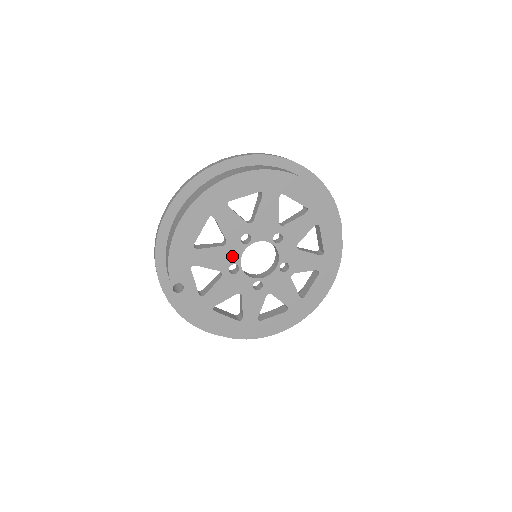
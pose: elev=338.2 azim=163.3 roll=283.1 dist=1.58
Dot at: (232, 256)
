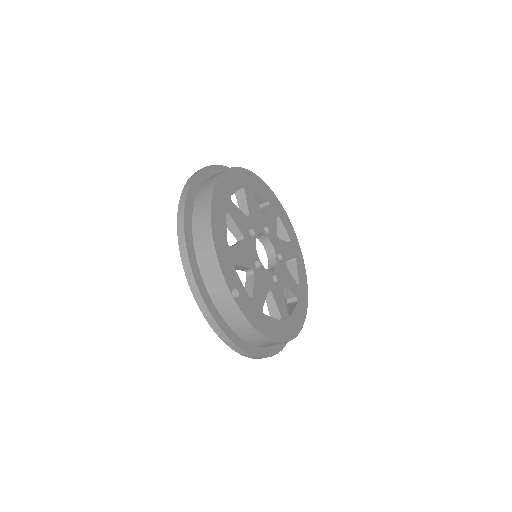
Dot at: (251, 251)
